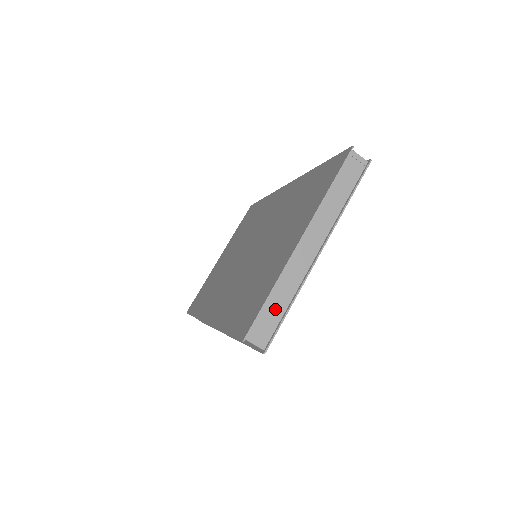
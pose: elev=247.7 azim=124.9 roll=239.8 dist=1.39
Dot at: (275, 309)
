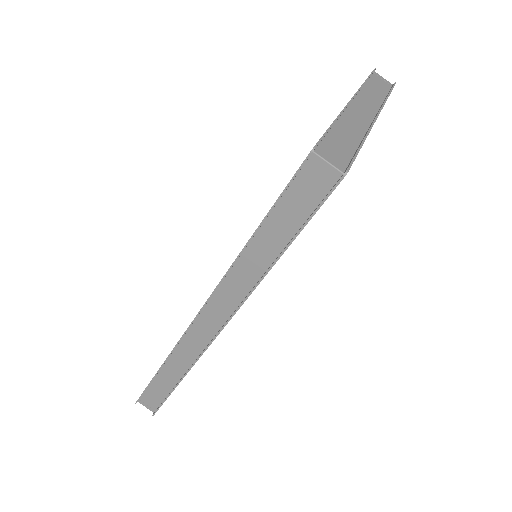
Dot at: (343, 142)
